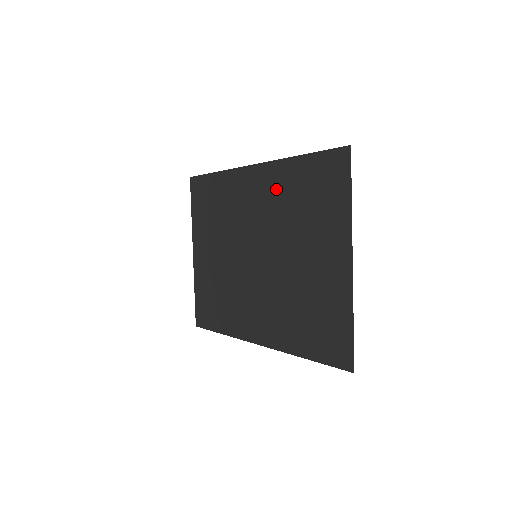
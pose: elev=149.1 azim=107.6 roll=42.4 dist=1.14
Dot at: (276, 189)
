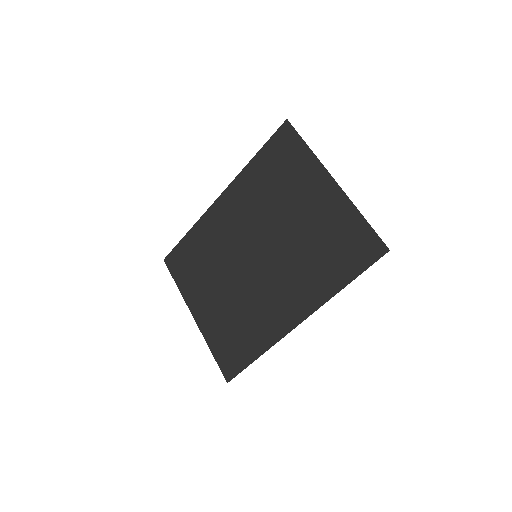
Dot at: (247, 194)
